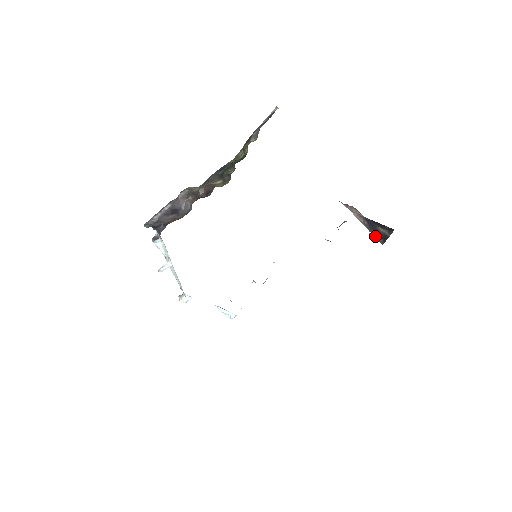
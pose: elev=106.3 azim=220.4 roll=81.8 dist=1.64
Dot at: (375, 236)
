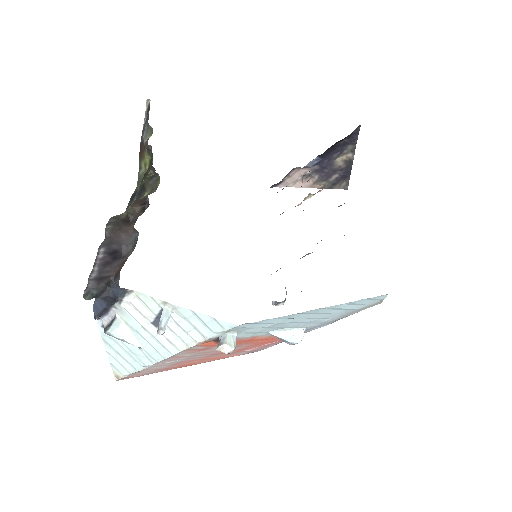
Dot at: (334, 188)
